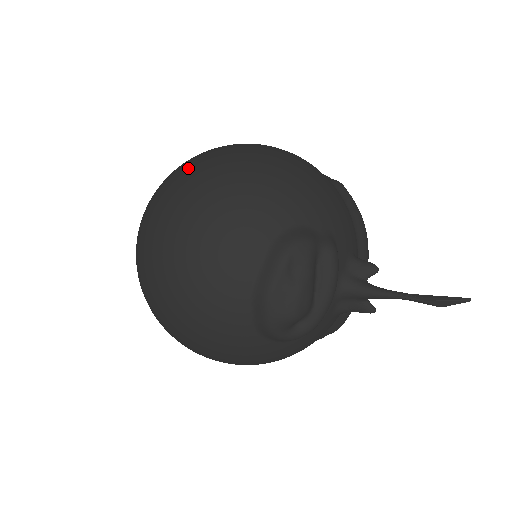
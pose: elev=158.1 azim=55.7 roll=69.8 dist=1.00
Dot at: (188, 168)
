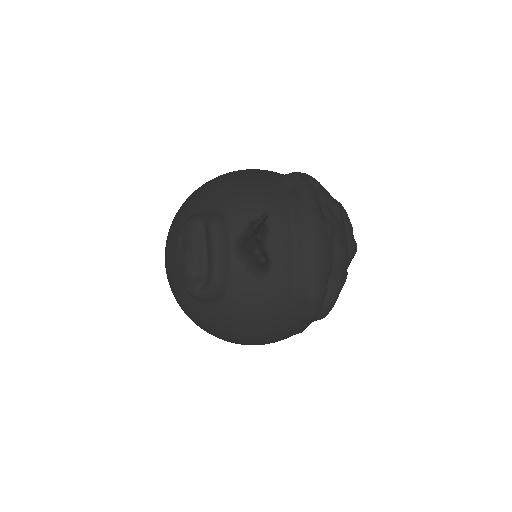
Dot at: occluded
